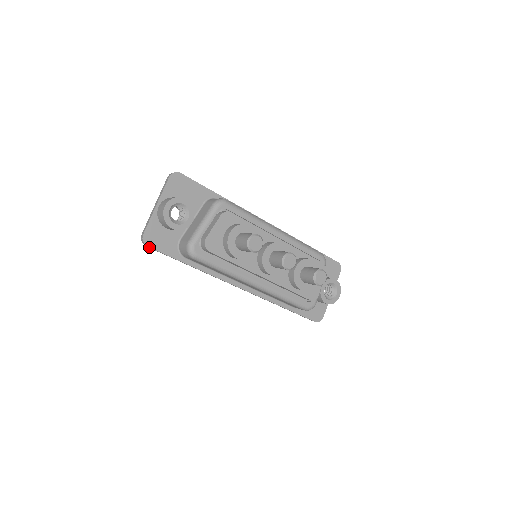
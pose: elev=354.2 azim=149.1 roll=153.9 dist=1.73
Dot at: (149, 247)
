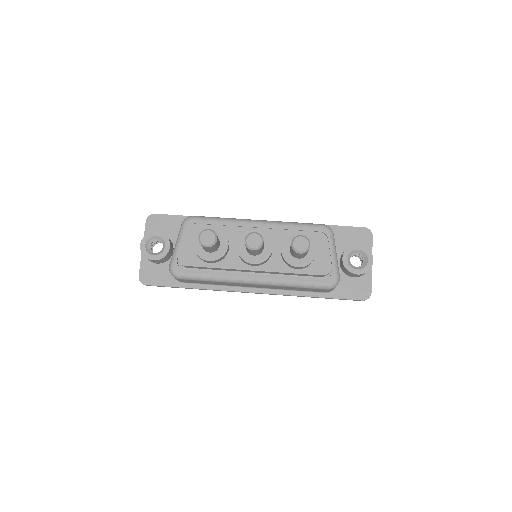
Dot at: (147, 285)
